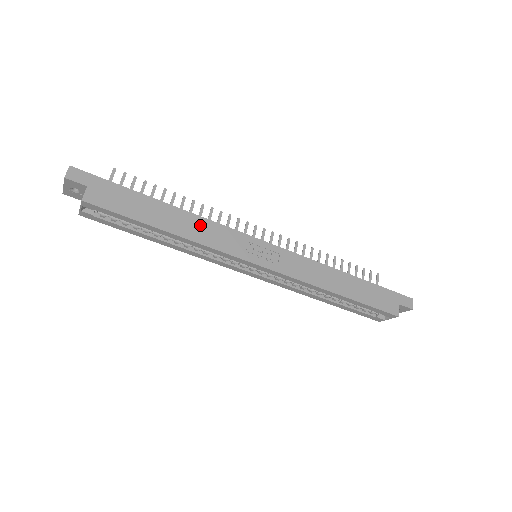
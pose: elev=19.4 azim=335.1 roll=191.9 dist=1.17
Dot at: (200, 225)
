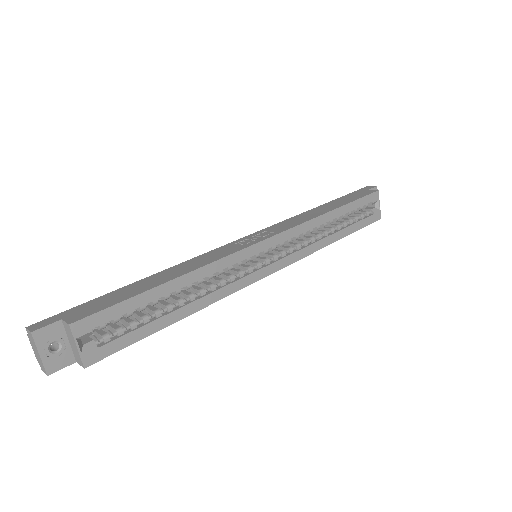
Dot at: (189, 264)
